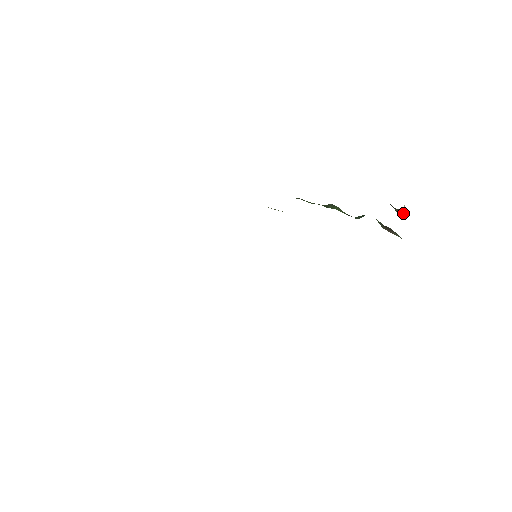
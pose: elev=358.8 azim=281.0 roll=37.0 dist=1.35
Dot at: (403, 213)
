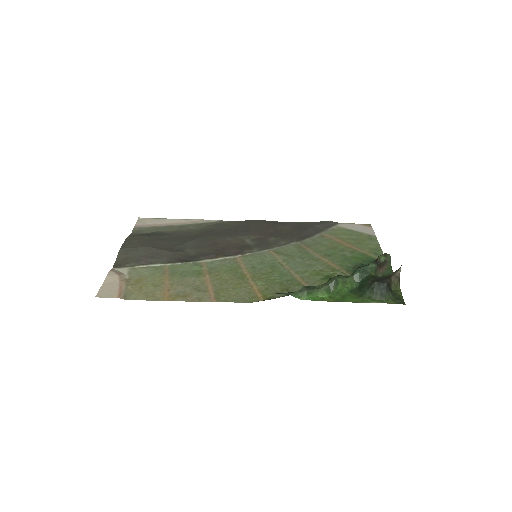
Dot at: (397, 287)
